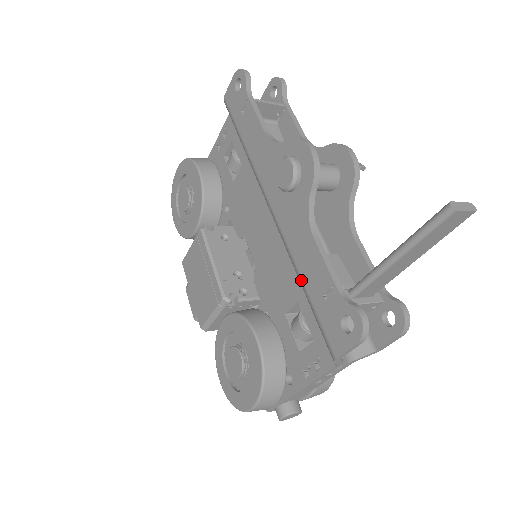
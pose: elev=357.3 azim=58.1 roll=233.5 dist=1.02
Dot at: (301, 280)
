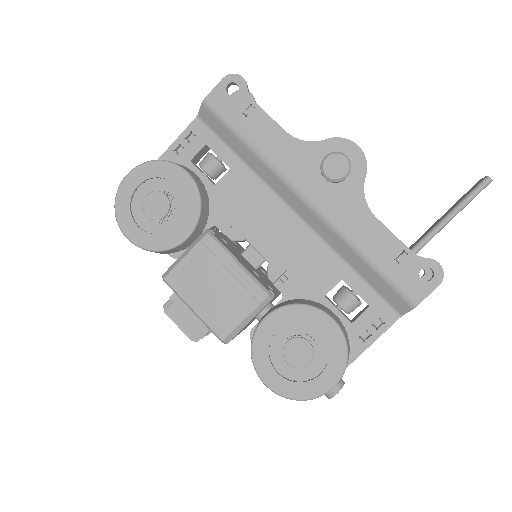
Dot at: (364, 254)
